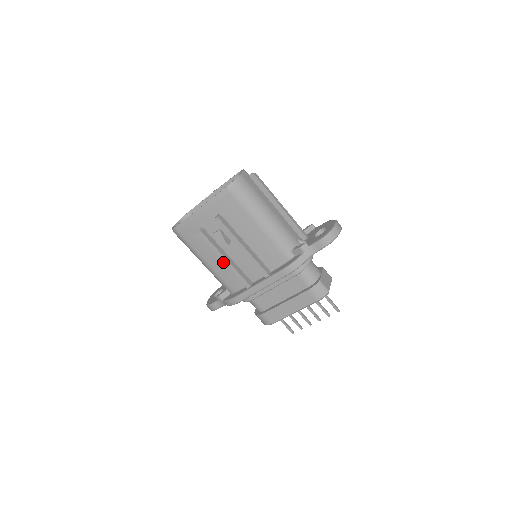
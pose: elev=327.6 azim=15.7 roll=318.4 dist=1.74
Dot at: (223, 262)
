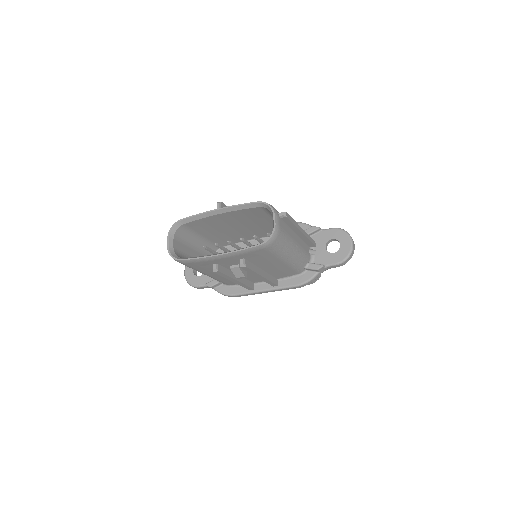
Dot at: occluded
